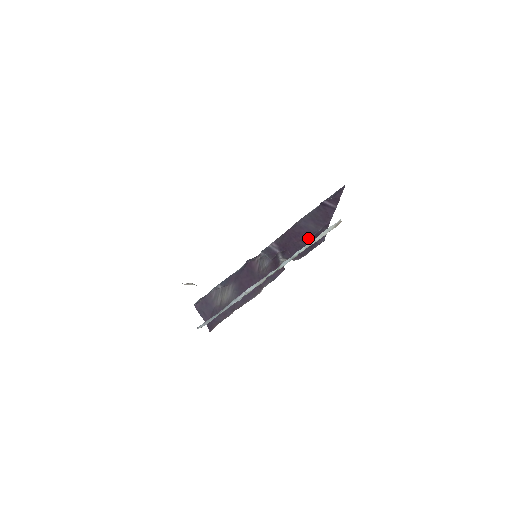
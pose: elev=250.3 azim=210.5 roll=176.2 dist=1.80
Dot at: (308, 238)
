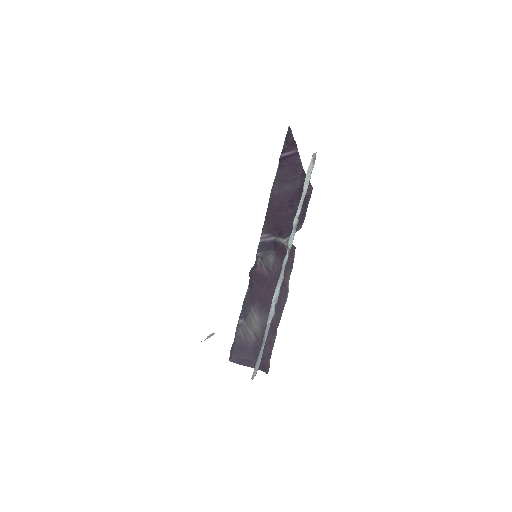
Dot at: (294, 200)
